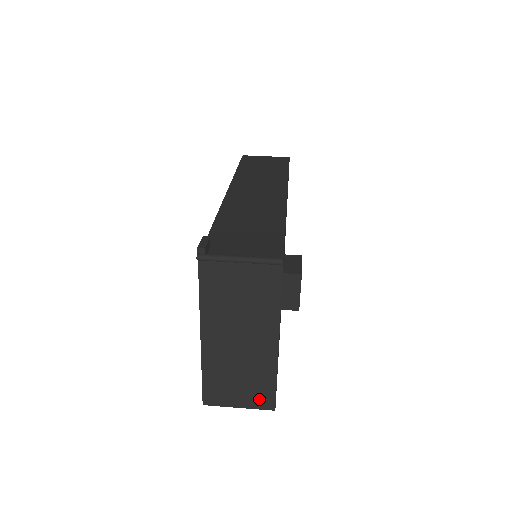
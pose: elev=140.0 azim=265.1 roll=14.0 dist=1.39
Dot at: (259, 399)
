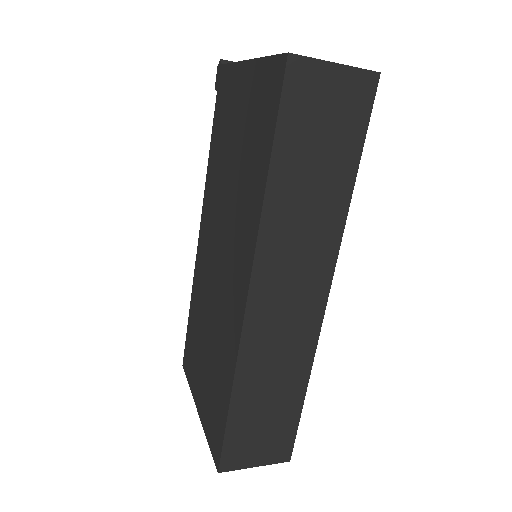
Dot at: occluded
